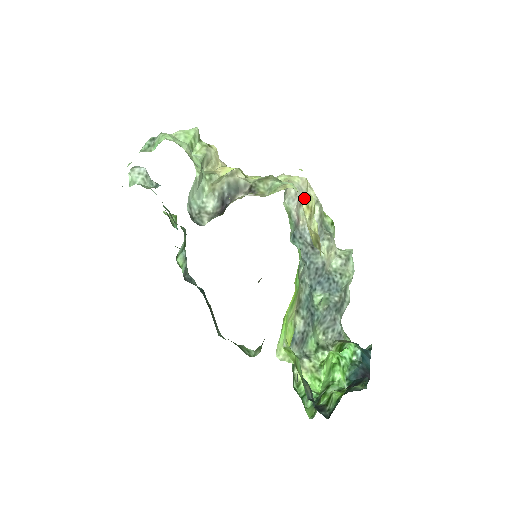
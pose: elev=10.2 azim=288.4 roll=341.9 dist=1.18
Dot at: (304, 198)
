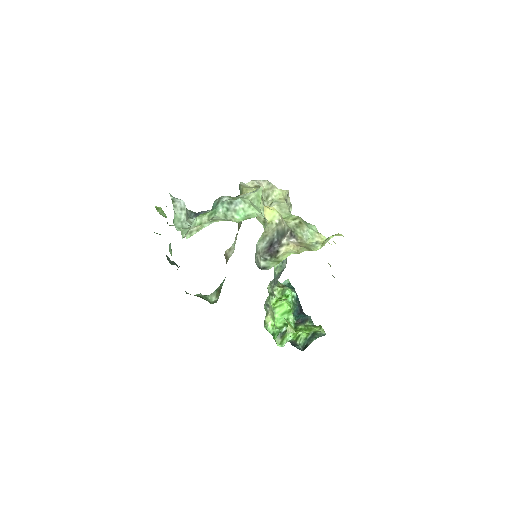
Dot at: occluded
